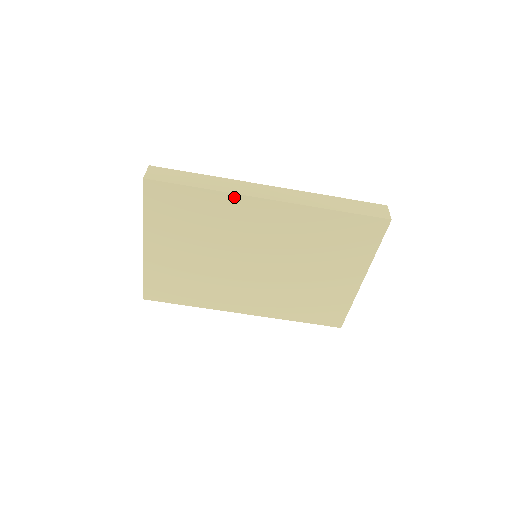
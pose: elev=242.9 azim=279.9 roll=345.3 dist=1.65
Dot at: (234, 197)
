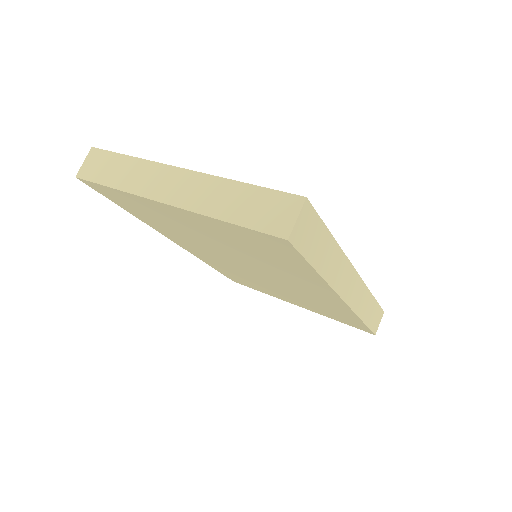
Dot at: (328, 287)
